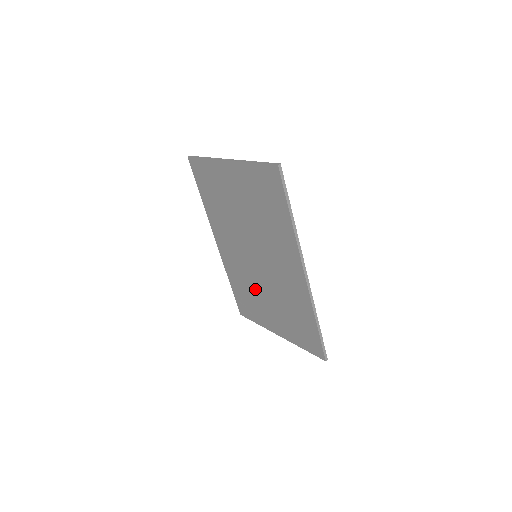
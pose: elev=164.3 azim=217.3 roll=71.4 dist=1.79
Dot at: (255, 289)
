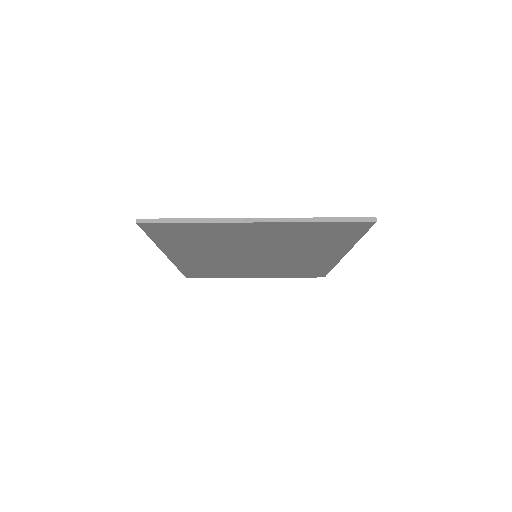
Dot at: (236, 268)
